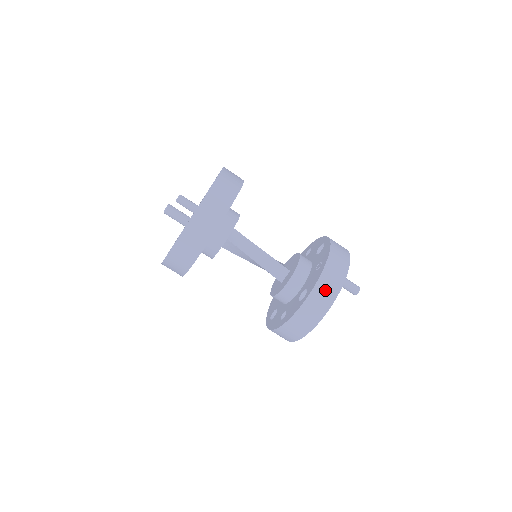
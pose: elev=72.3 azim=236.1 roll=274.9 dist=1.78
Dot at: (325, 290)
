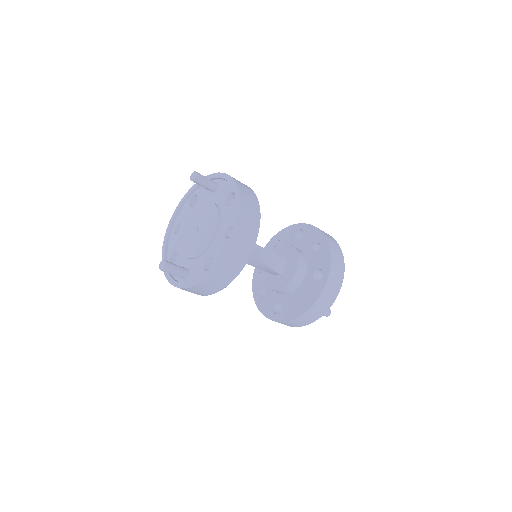
Dot at: (292, 324)
